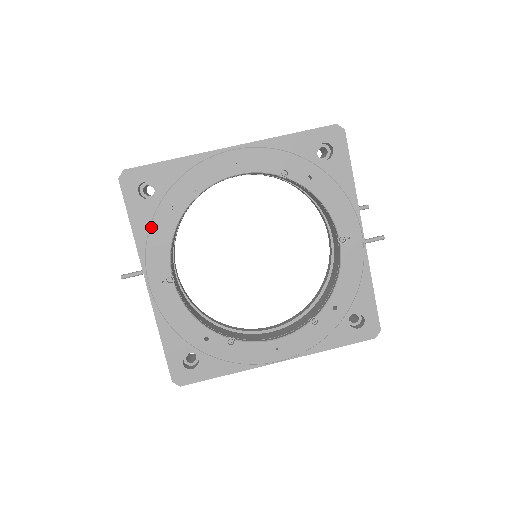
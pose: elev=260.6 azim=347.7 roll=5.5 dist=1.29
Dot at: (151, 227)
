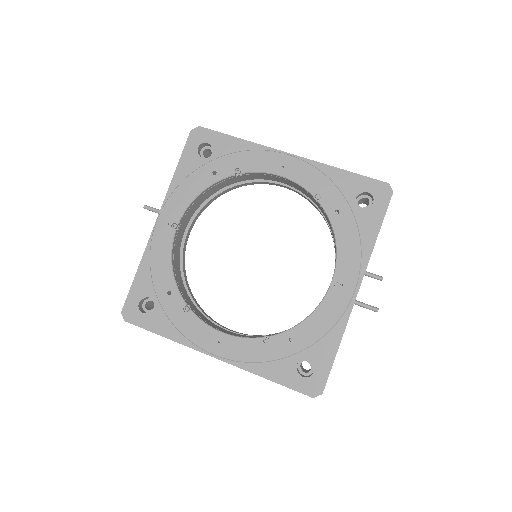
Dot at: (188, 177)
